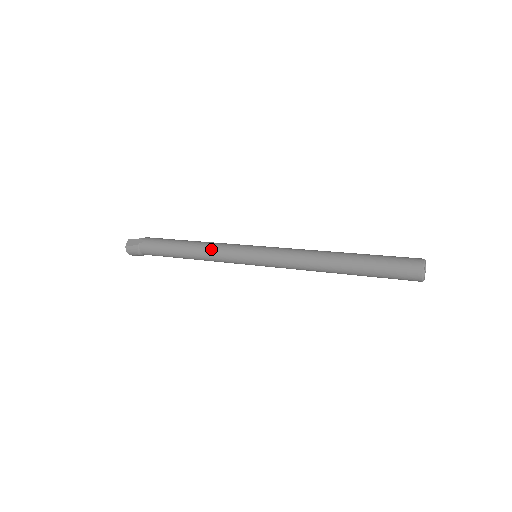
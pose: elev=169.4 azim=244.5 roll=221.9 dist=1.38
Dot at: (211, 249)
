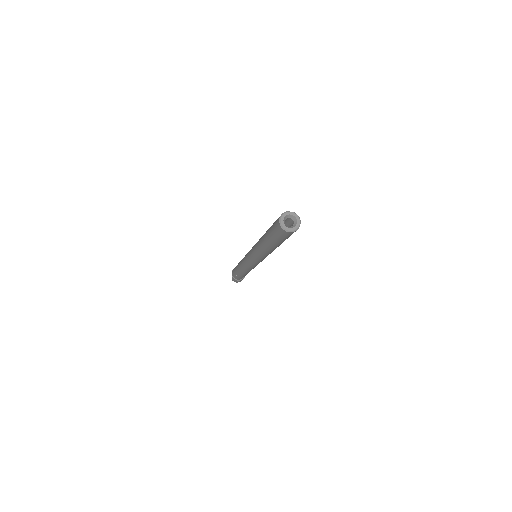
Dot at: (242, 264)
